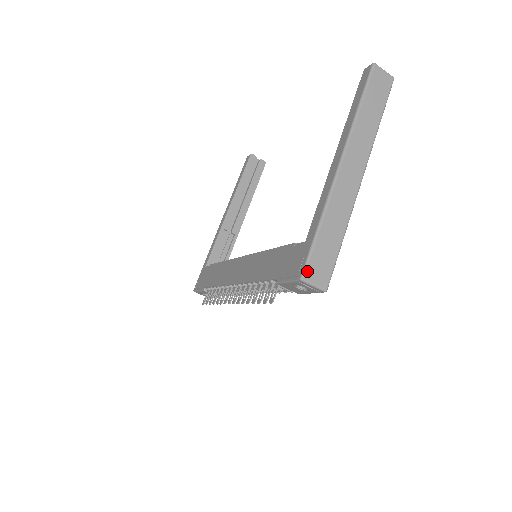
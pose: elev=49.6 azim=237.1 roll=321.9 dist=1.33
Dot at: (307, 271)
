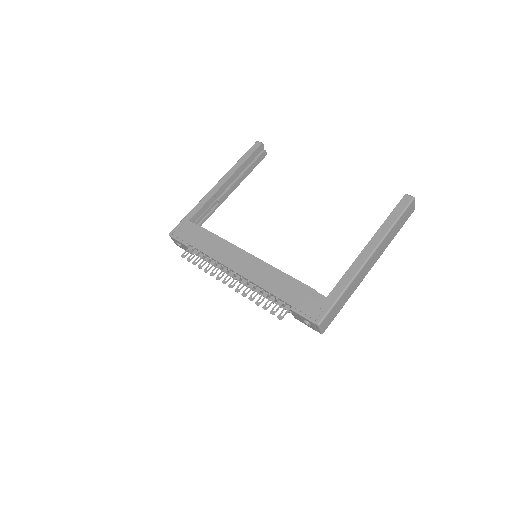
Dot at: (323, 321)
